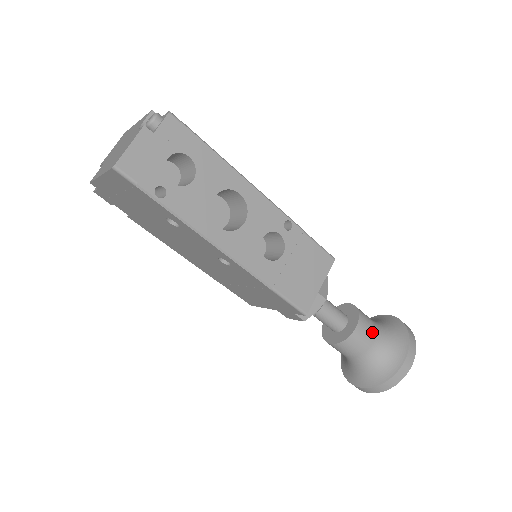
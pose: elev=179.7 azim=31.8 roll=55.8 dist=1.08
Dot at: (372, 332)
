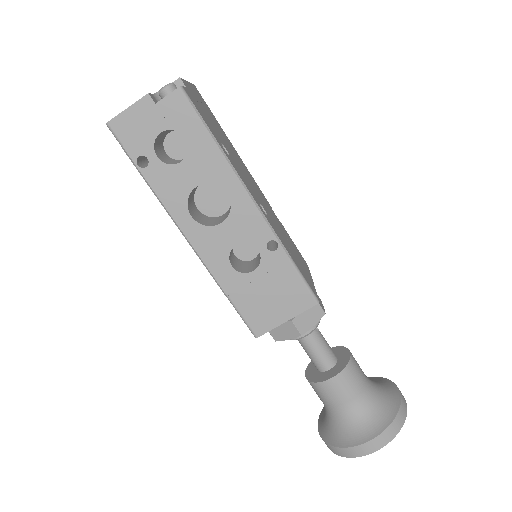
Dot at: (350, 394)
